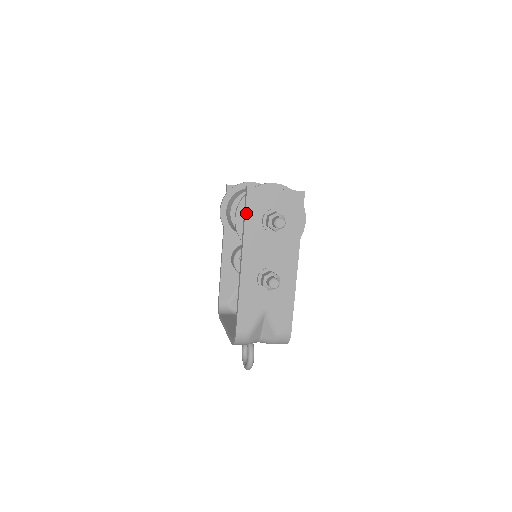
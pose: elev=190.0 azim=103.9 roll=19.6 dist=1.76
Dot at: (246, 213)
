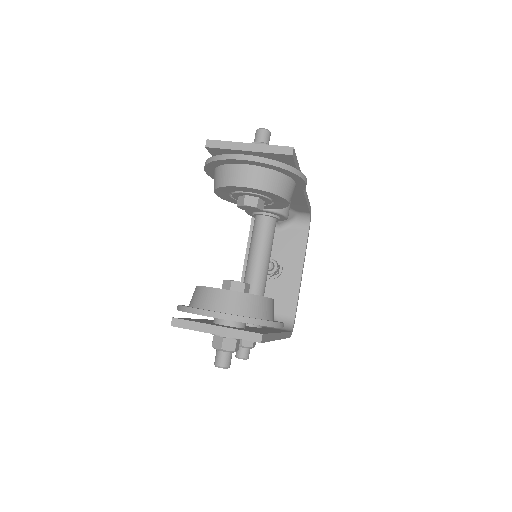
Dot at: occluded
